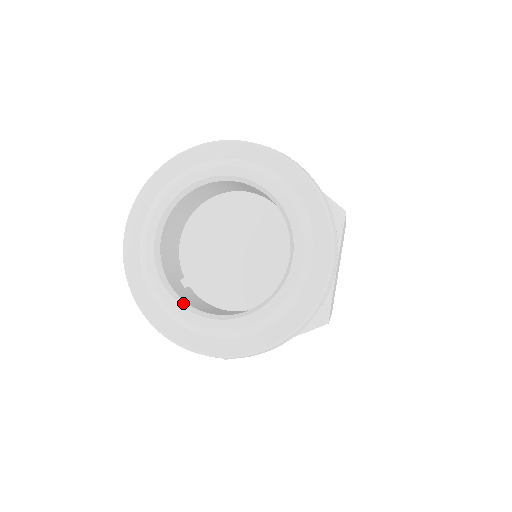
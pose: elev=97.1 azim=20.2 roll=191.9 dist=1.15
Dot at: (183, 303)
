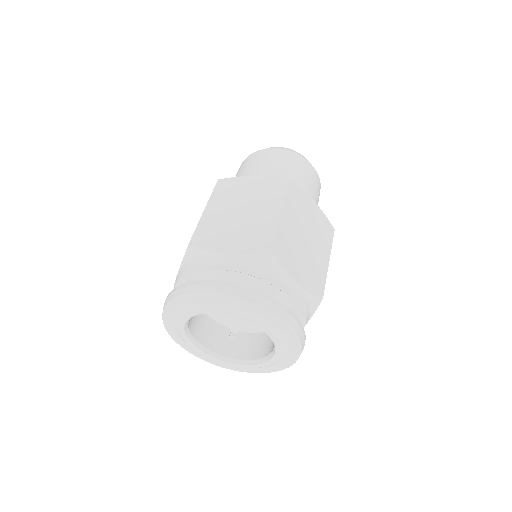
Dot at: (242, 362)
